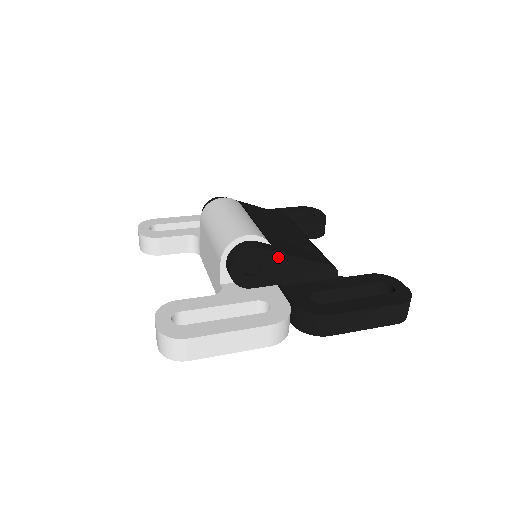
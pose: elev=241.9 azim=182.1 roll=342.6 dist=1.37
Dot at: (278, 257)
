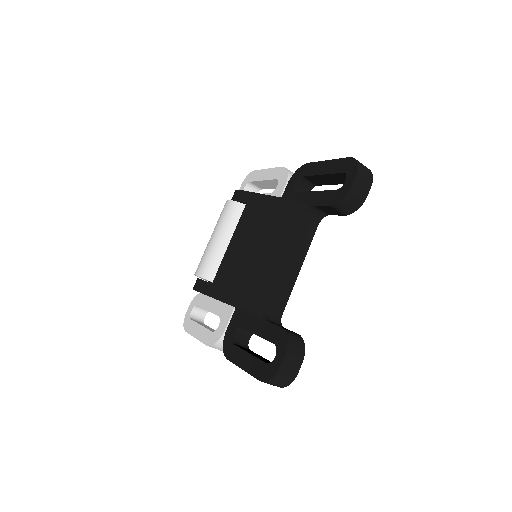
Dot at: occluded
